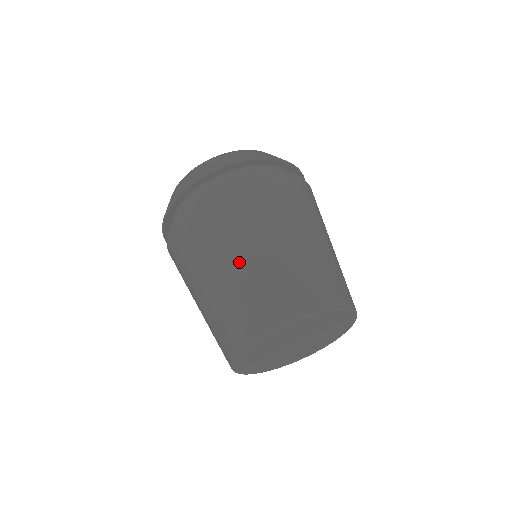
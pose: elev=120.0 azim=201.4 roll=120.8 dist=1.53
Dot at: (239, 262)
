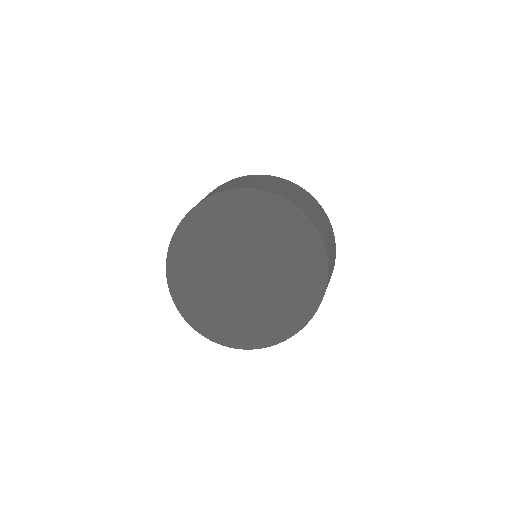
Dot at: (293, 191)
